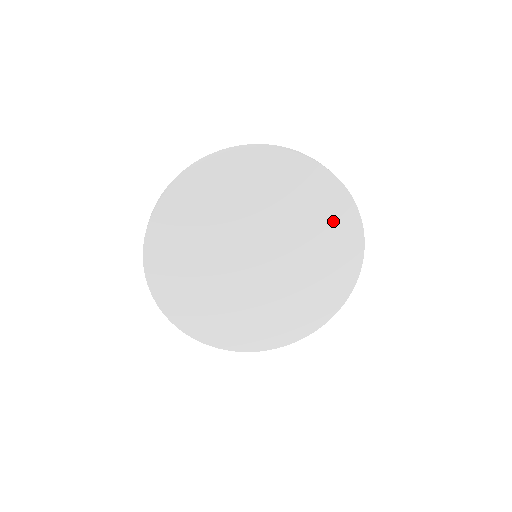
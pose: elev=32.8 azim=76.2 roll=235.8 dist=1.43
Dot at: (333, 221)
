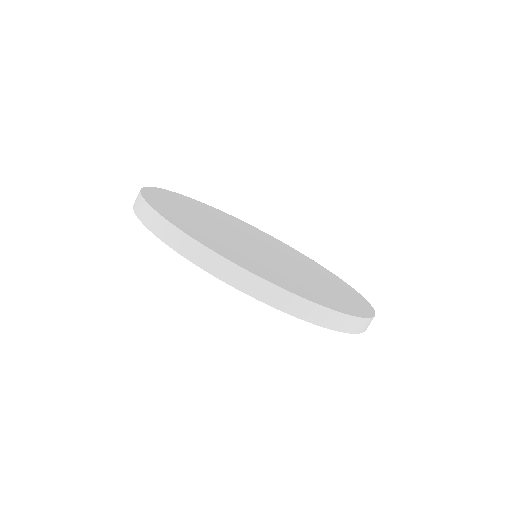
Dot at: (324, 272)
